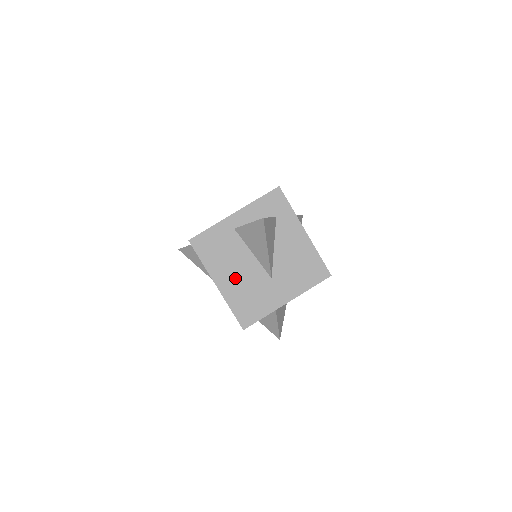
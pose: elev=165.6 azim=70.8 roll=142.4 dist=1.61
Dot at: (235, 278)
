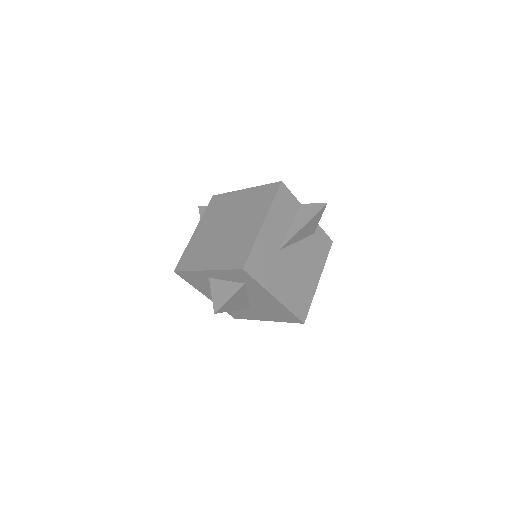
Dot at: occluded
